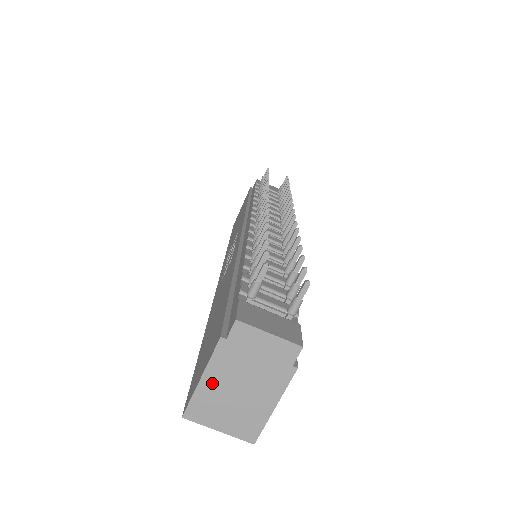
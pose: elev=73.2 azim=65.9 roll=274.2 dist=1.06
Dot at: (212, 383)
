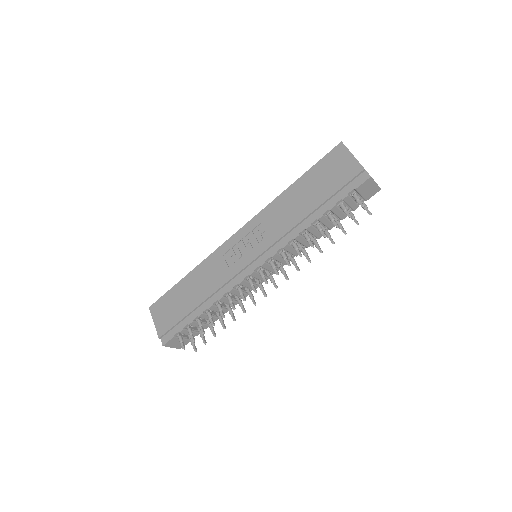
Dot at: occluded
